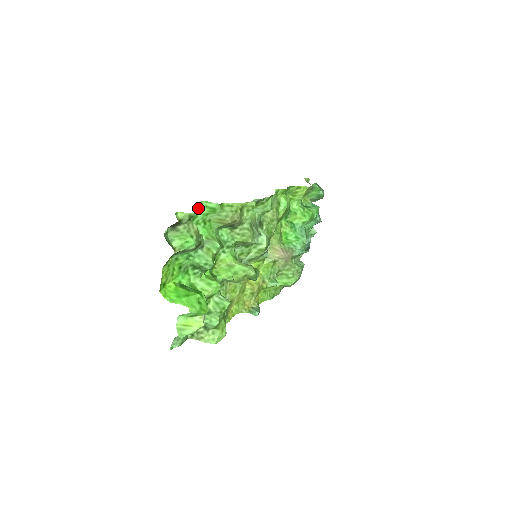
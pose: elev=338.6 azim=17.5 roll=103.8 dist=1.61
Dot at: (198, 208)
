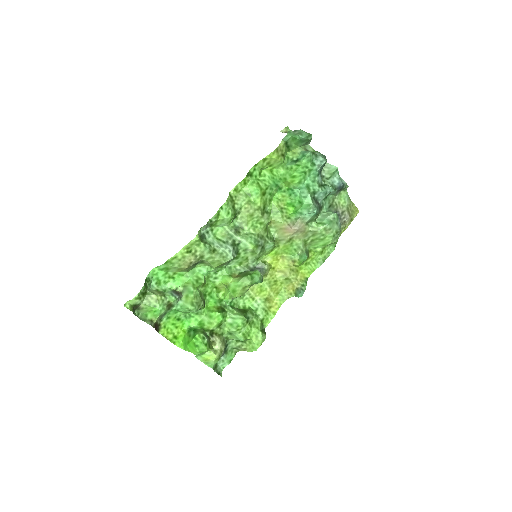
Dot at: (154, 275)
